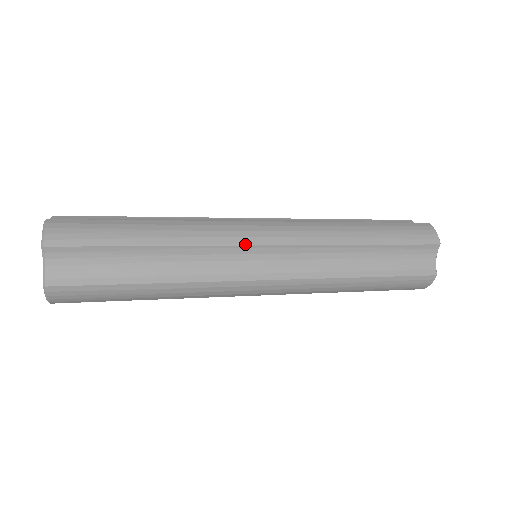
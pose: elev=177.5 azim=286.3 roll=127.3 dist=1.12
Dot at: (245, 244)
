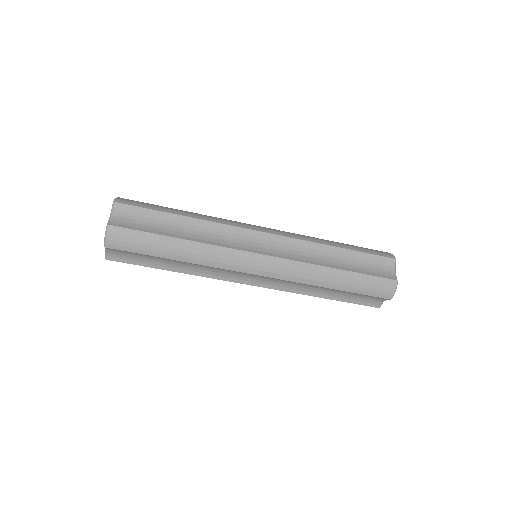
Dot at: (248, 228)
